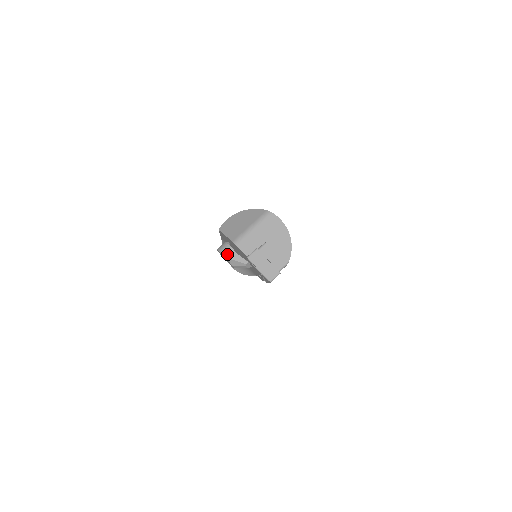
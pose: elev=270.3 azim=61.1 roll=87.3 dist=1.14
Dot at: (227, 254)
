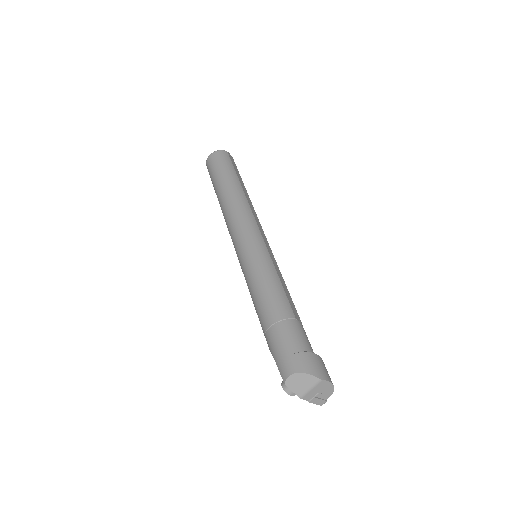
Dot at: (292, 394)
